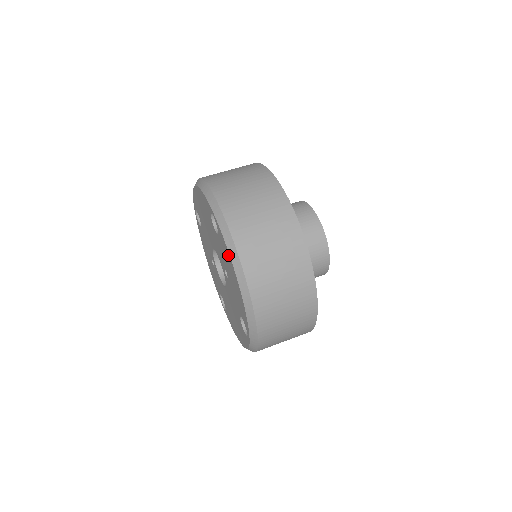
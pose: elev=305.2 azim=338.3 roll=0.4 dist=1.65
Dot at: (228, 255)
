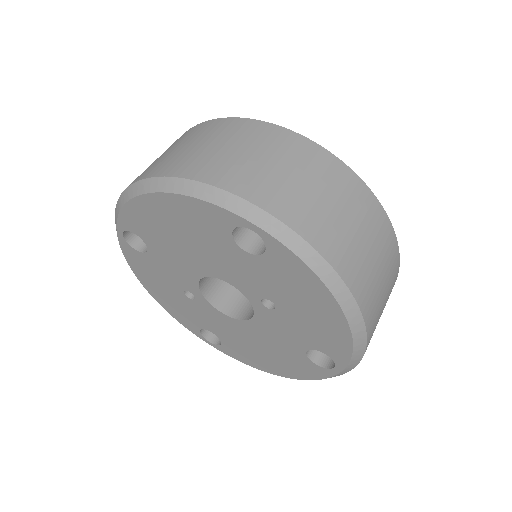
Dot at: (311, 280)
